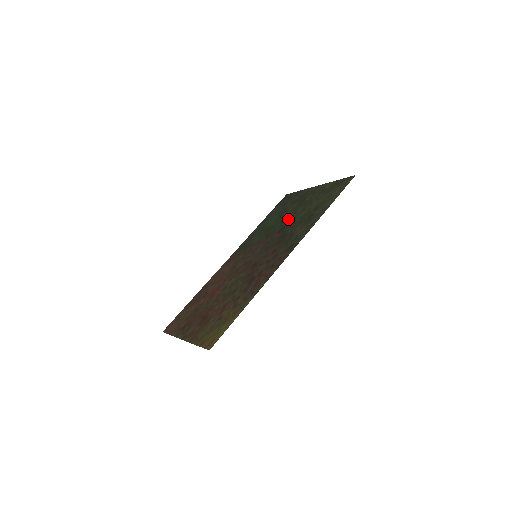
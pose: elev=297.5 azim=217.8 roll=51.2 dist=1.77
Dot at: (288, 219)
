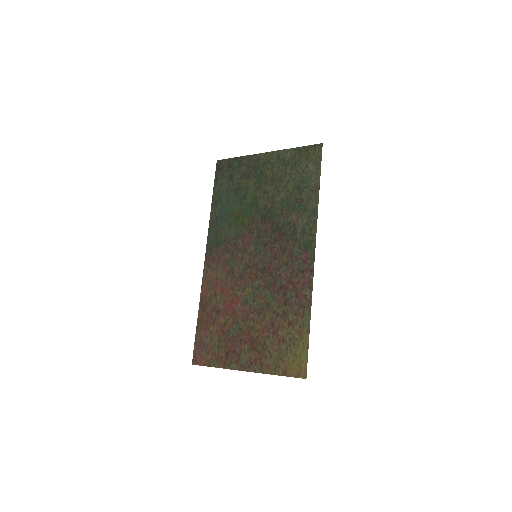
Dot at: (262, 203)
